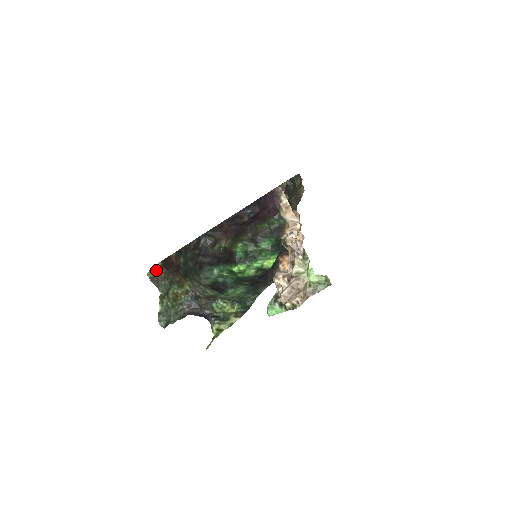
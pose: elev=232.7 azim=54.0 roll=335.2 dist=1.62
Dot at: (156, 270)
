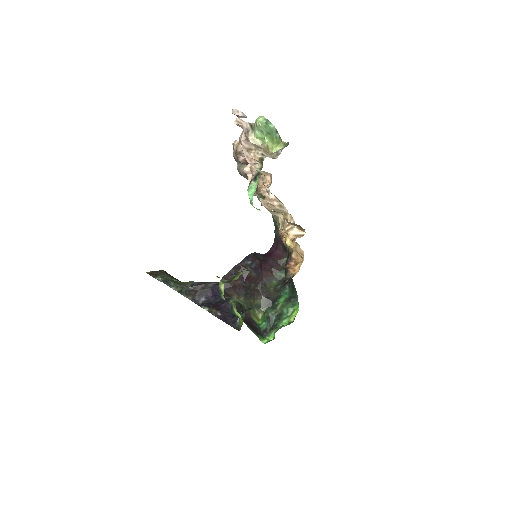
Dot at: (154, 271)
